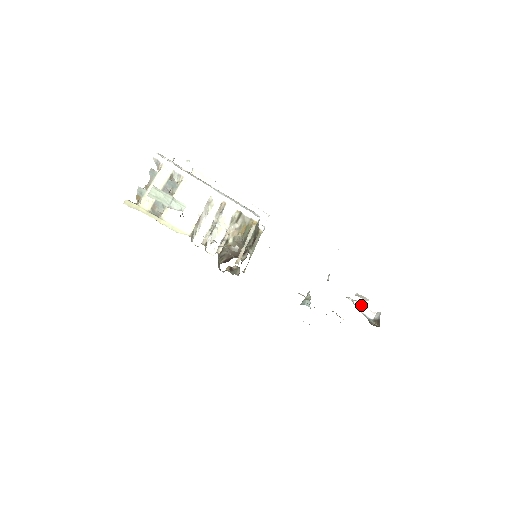
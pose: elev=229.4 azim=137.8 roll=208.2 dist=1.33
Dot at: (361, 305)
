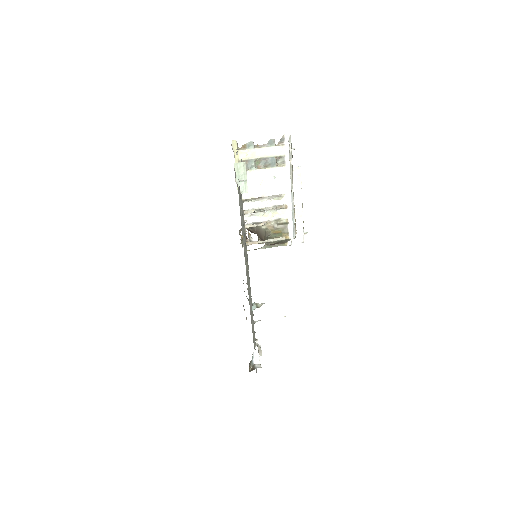
Dot at: occluded
